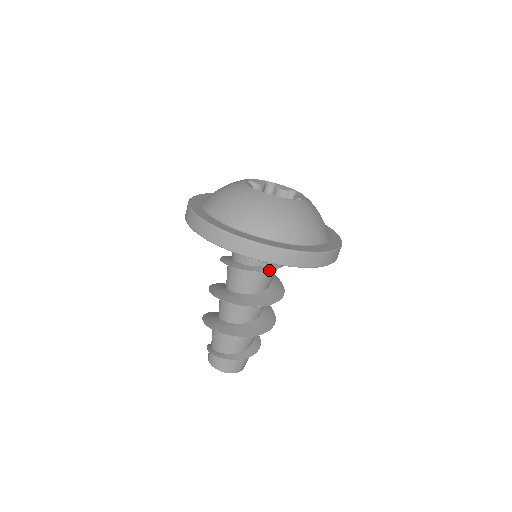
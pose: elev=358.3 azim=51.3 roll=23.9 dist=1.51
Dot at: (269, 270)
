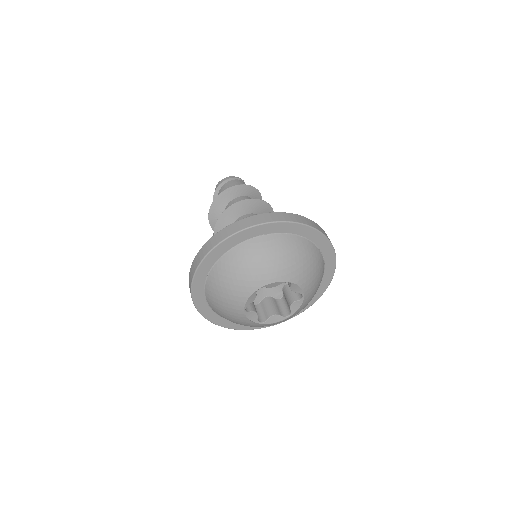
Dot at: occluded
